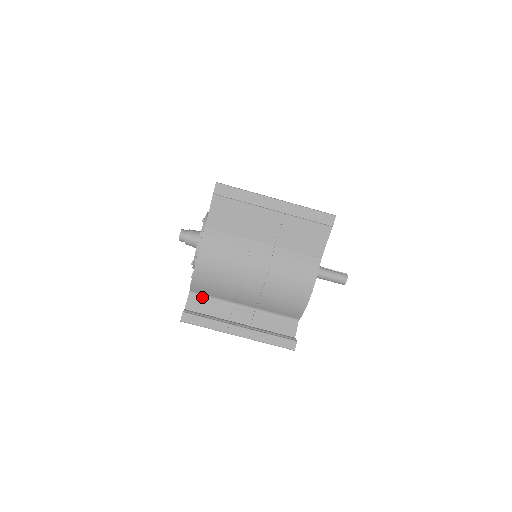
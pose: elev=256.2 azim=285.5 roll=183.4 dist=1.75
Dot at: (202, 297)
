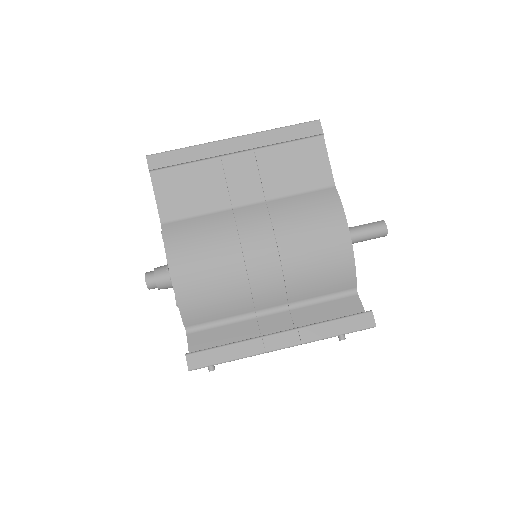
Dot at: (207, 328)
